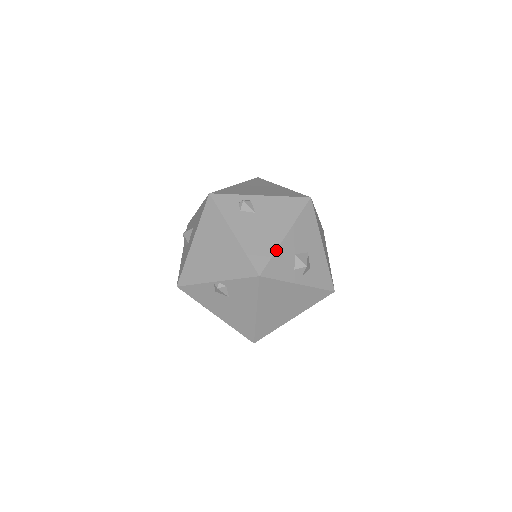
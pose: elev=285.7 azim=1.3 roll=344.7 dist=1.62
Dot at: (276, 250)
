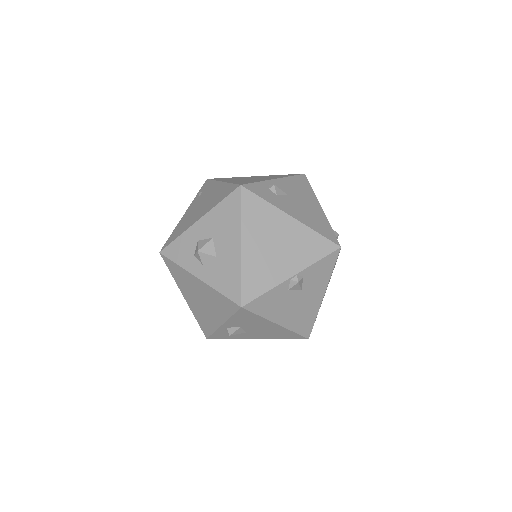
Dot at: (328, 222)
